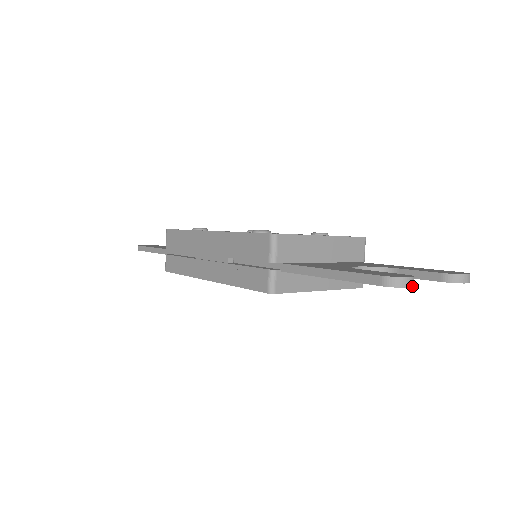
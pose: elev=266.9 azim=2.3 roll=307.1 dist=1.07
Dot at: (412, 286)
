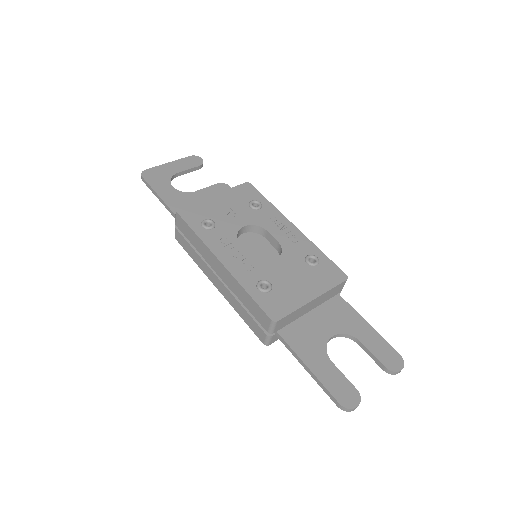
Dot at: occluded
